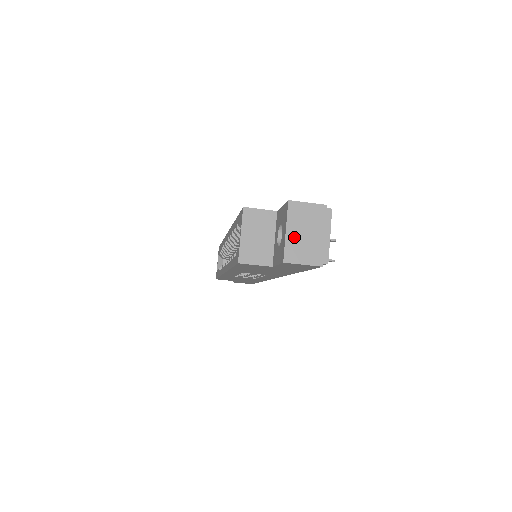
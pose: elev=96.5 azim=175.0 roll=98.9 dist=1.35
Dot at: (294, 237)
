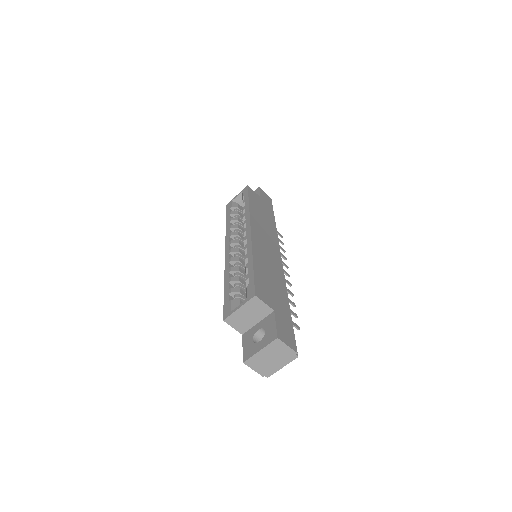
Dot at: (262, 356)
